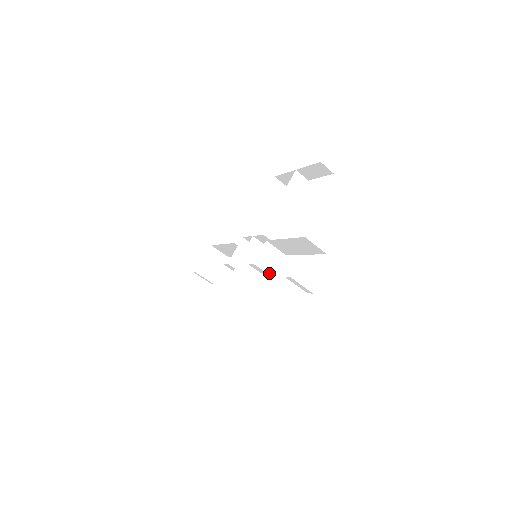
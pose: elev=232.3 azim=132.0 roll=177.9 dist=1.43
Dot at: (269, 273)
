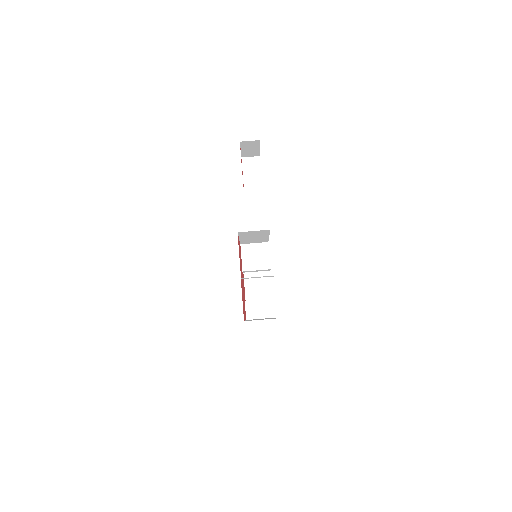
Dot at: (262, 268)
